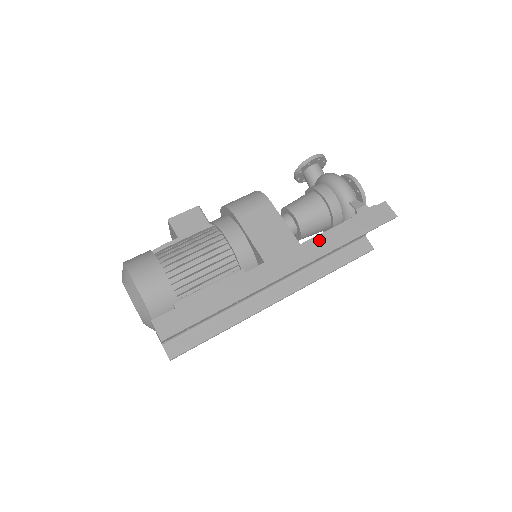
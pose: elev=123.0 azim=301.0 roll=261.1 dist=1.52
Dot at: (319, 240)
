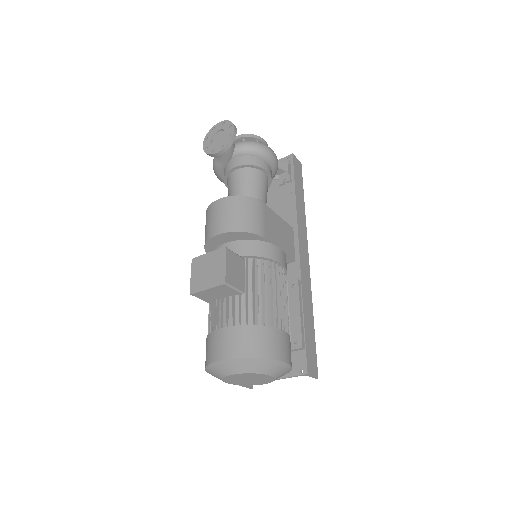
Dot at: (299, 216)
